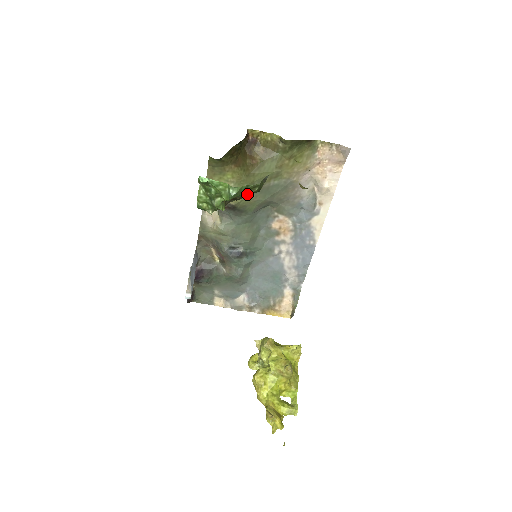
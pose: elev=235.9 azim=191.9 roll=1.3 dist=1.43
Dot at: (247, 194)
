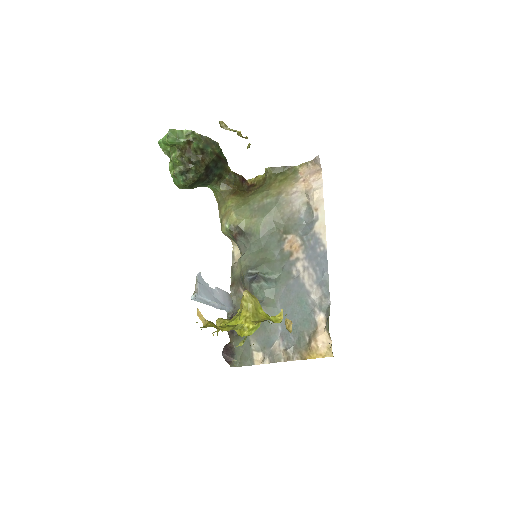
Dot at: (247, 214)
